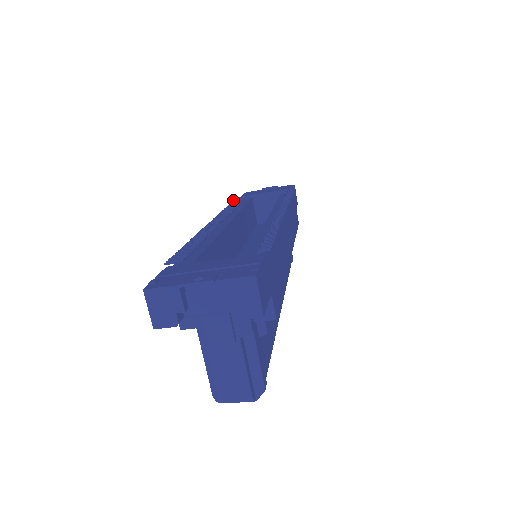
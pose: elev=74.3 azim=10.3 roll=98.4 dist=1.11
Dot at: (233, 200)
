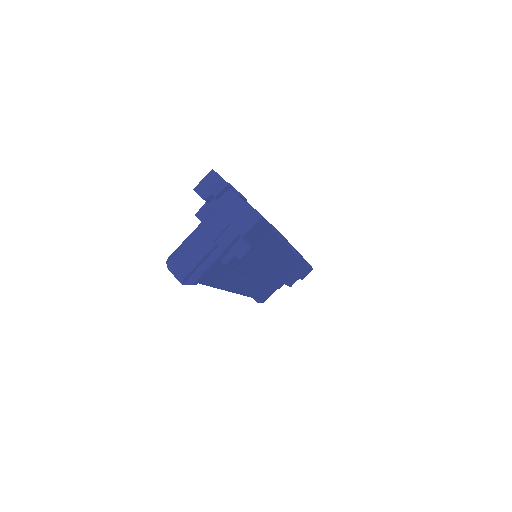
Dot at: occluded
